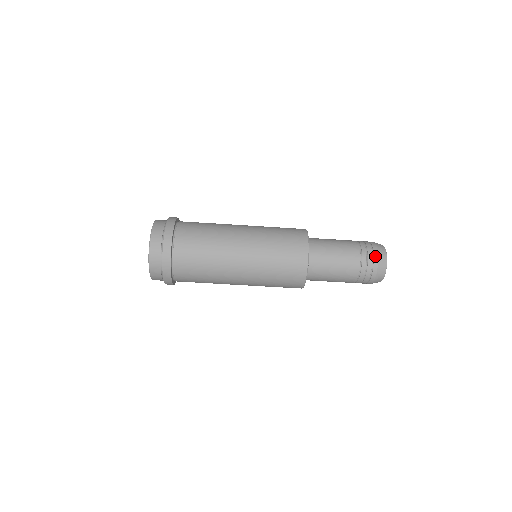
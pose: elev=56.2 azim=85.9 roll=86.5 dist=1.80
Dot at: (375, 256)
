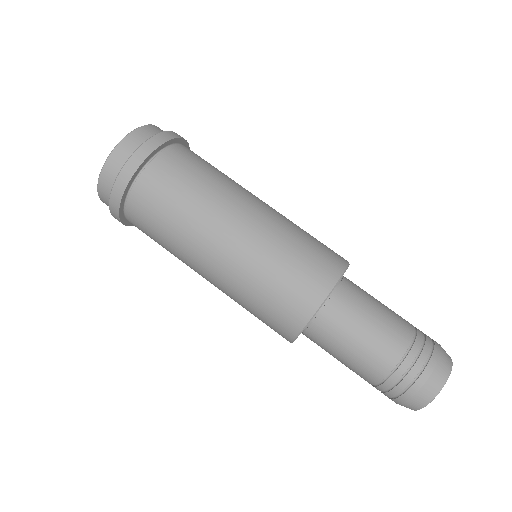
Dot at: (429, 367)
